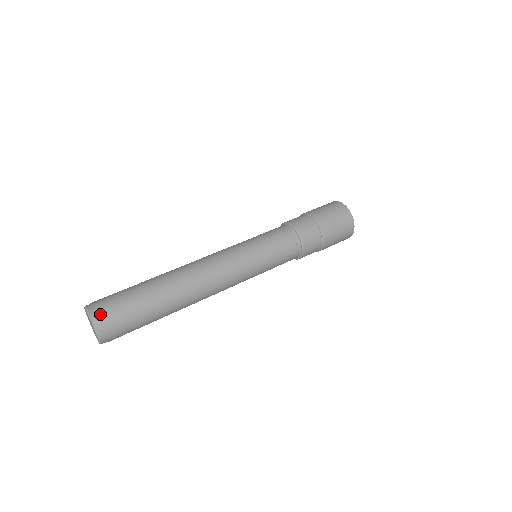
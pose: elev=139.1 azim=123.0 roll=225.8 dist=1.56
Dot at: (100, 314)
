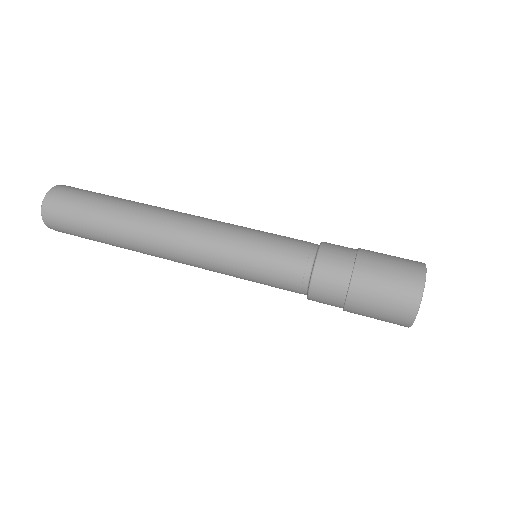
Dot at: (50, 222)
